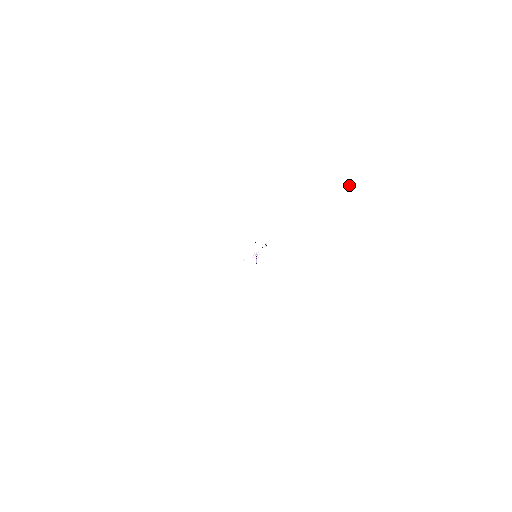
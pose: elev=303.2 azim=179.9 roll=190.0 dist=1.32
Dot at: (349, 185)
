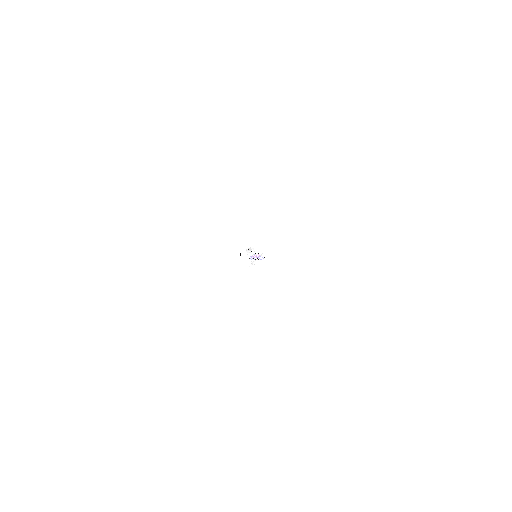
Dot at: (258, 172)
